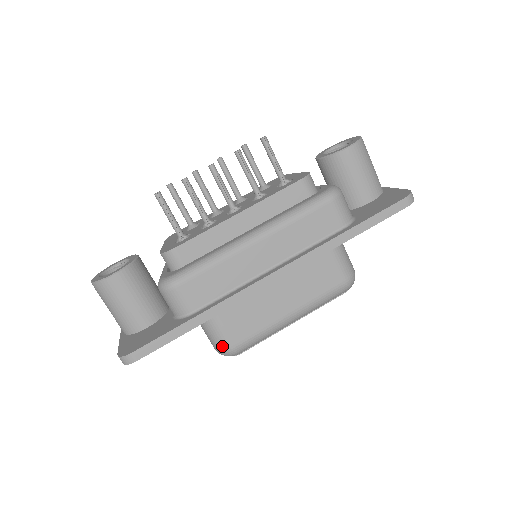
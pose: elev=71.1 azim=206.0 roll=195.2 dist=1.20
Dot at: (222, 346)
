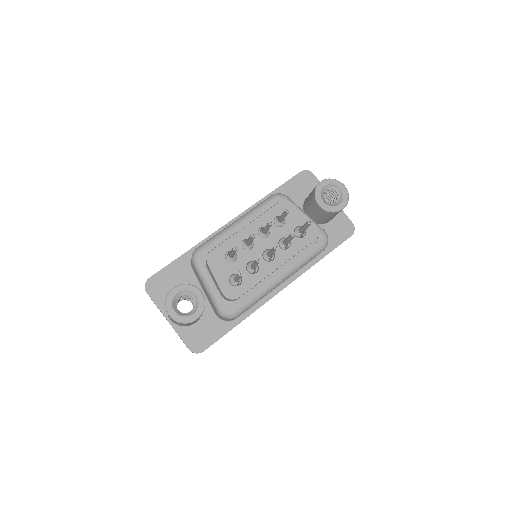
Dot at: occluded
